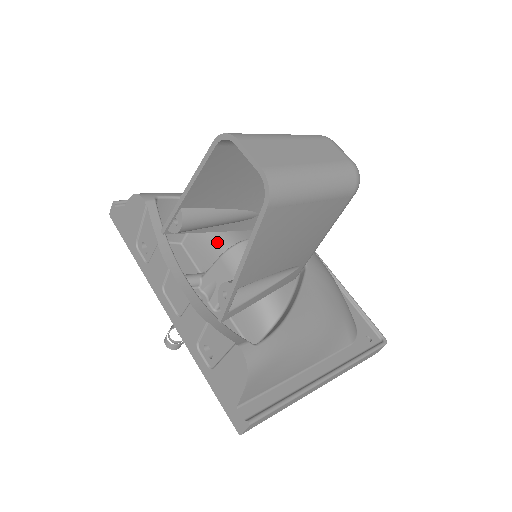
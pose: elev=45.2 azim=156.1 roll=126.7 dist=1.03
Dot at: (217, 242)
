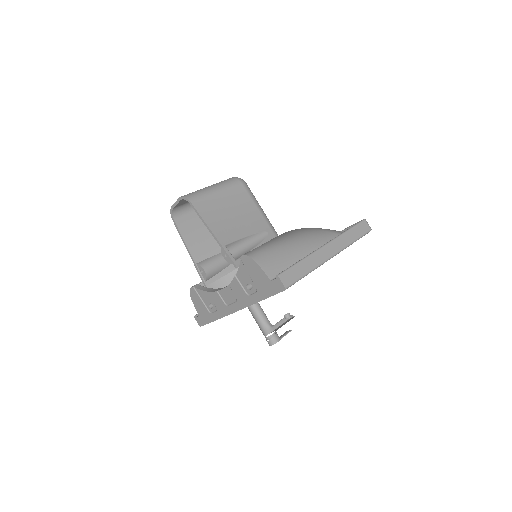
Dot at: occluded
